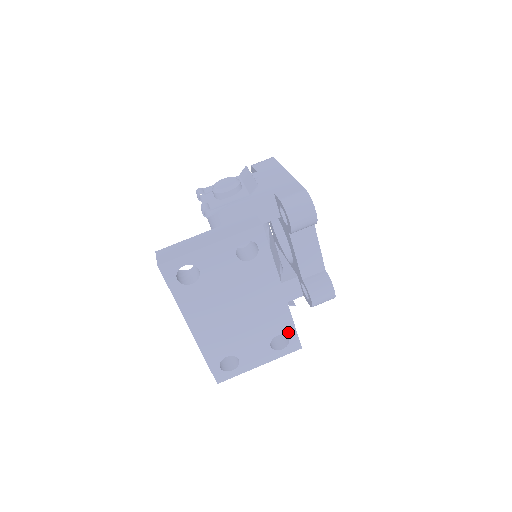
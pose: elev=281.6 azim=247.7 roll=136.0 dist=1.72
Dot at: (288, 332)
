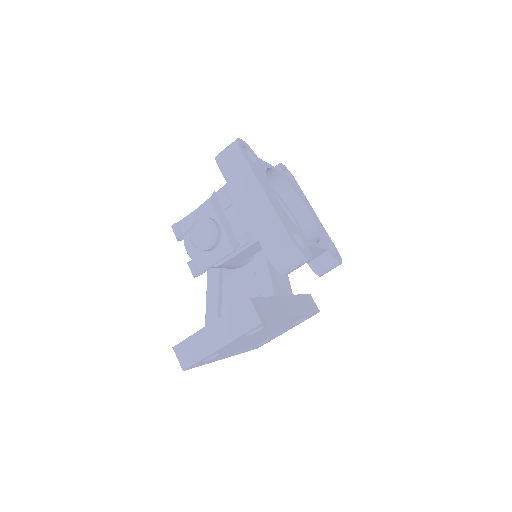
Dot at: occluded
